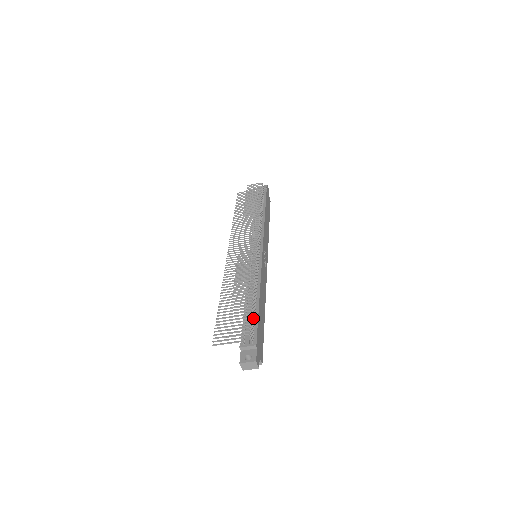
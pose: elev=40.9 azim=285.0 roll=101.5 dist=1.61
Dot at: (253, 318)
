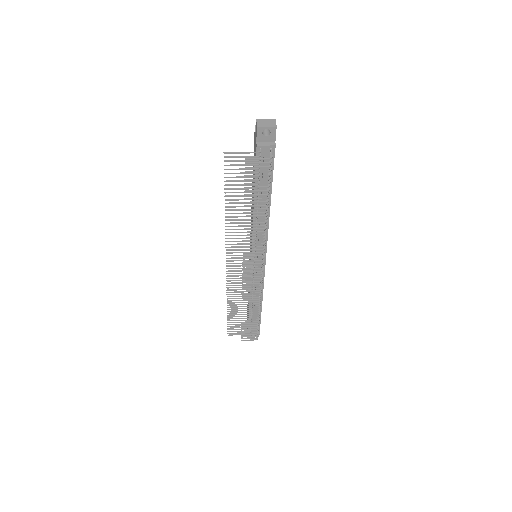
Dot at: occluded
